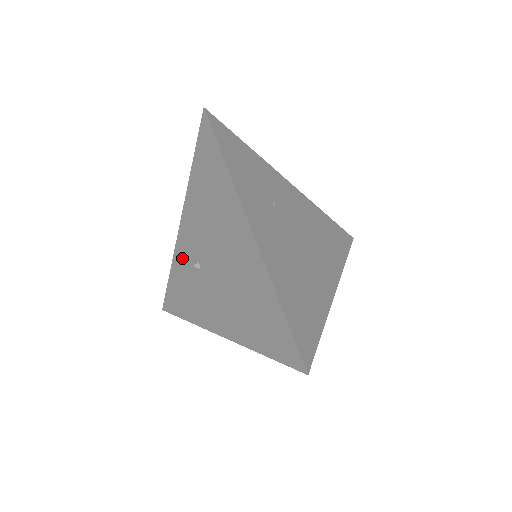
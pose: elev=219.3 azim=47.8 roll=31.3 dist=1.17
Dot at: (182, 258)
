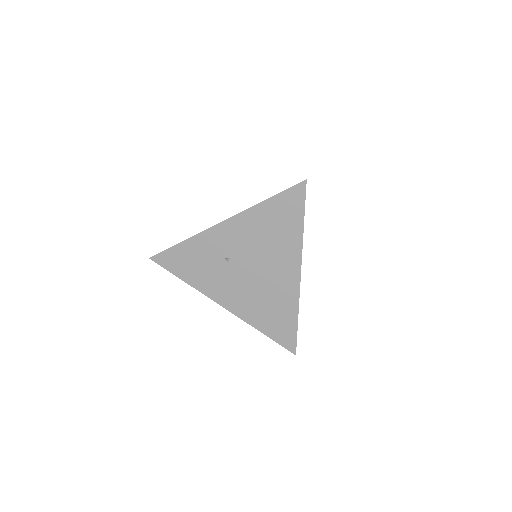
Dot at: (208, 244)
